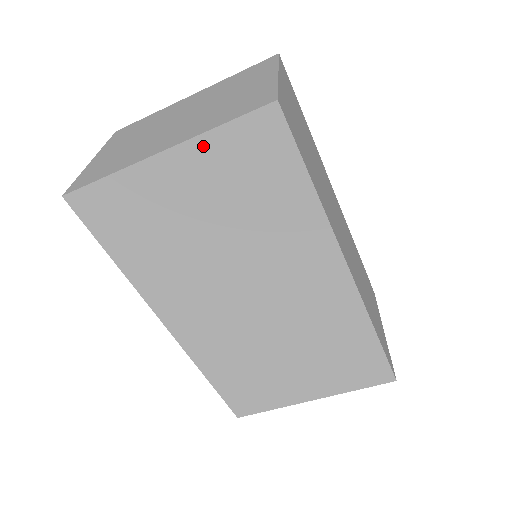
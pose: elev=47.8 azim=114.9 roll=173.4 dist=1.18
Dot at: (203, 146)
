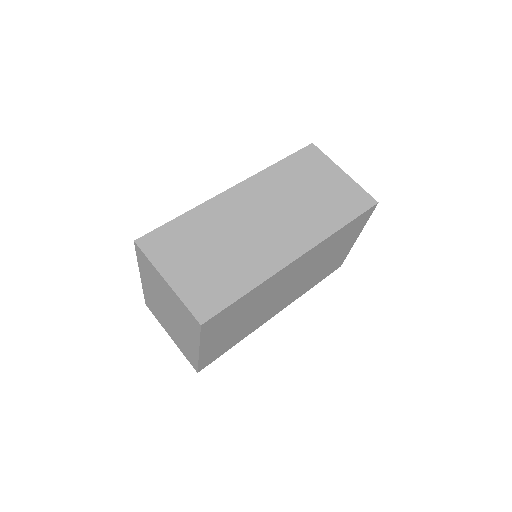
Dot at: (205, 340)
